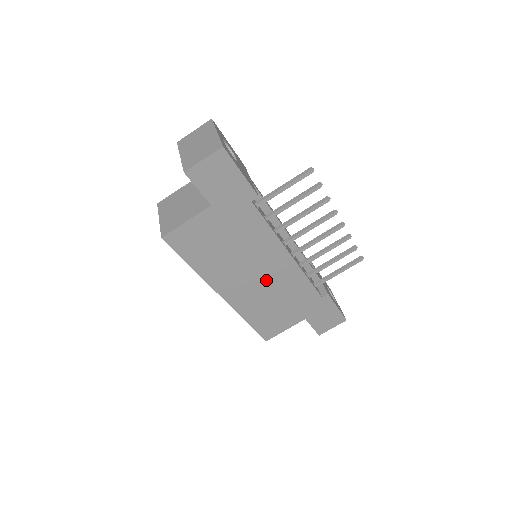
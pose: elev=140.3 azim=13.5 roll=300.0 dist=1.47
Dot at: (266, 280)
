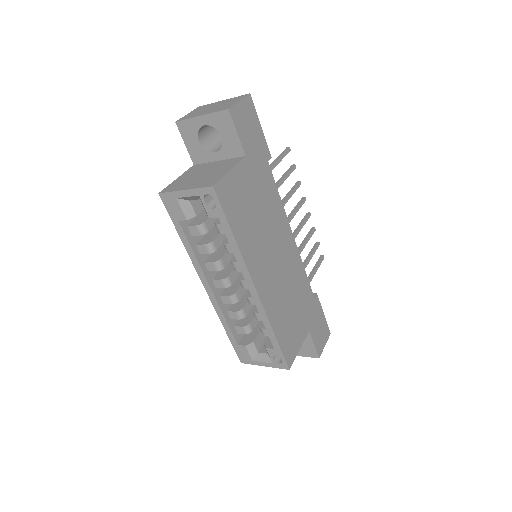
Dot at: (282, 268)
